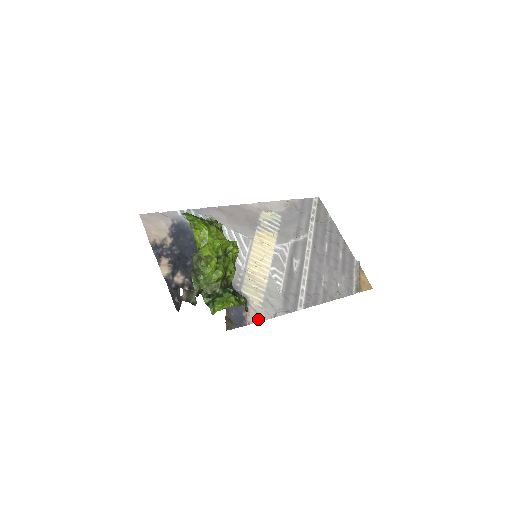
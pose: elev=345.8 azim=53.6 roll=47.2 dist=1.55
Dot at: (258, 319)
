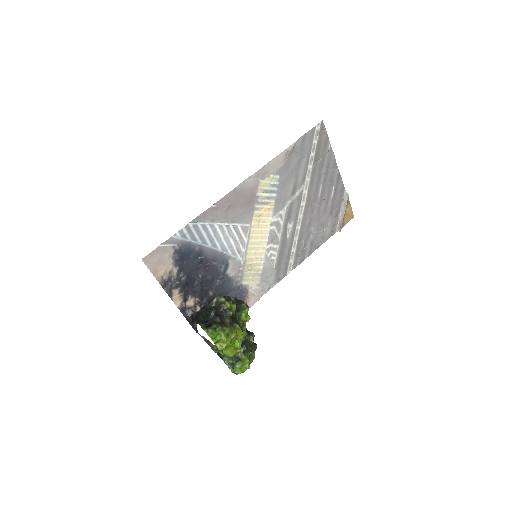
Dot at: (256, 301)
